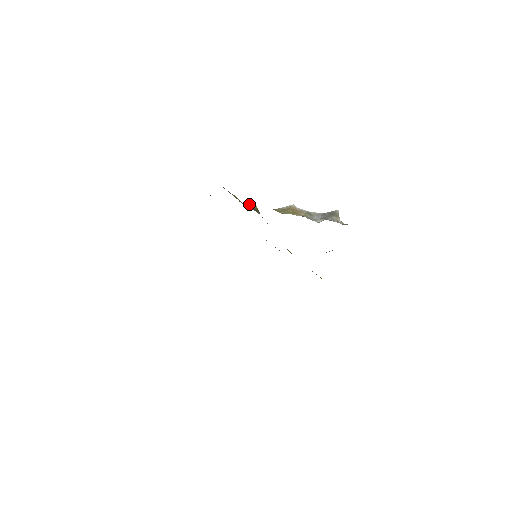
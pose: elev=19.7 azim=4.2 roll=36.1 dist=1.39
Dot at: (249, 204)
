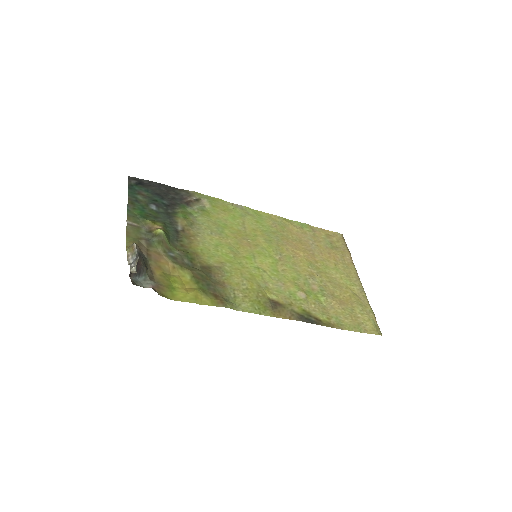
Dot at: (156, 228)
